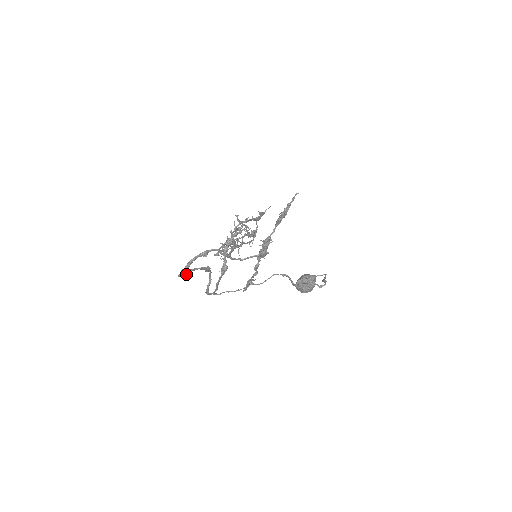
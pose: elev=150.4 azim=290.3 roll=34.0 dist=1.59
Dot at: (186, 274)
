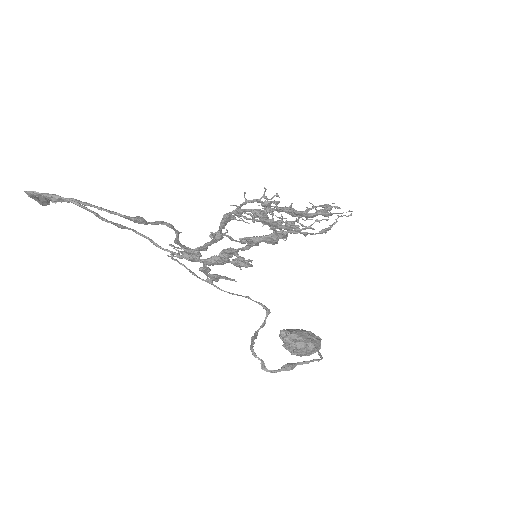
Dot at: (40, 203)
